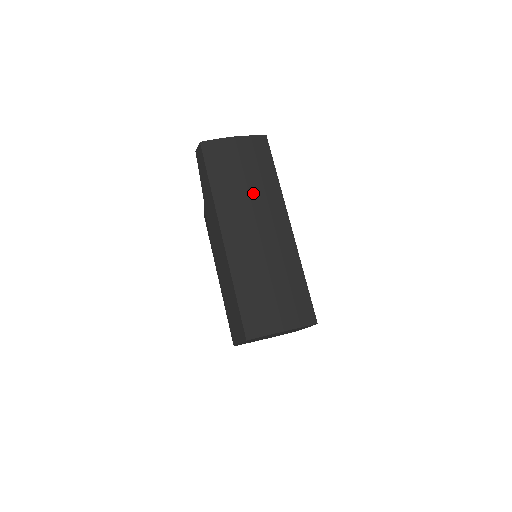
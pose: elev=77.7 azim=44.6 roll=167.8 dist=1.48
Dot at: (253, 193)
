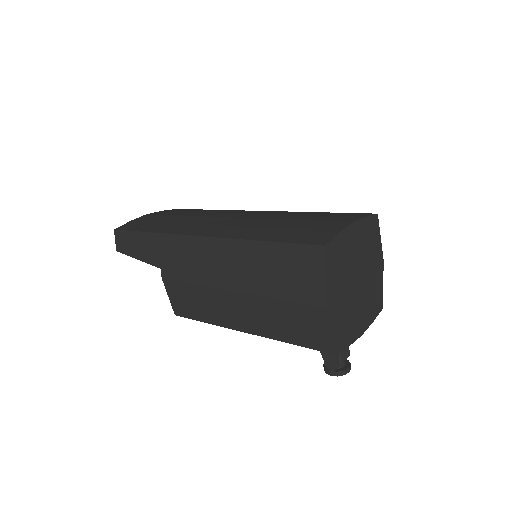
Dot at: (200, 215)
